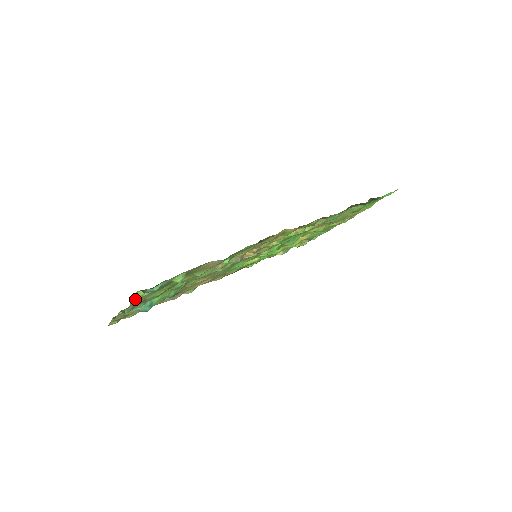
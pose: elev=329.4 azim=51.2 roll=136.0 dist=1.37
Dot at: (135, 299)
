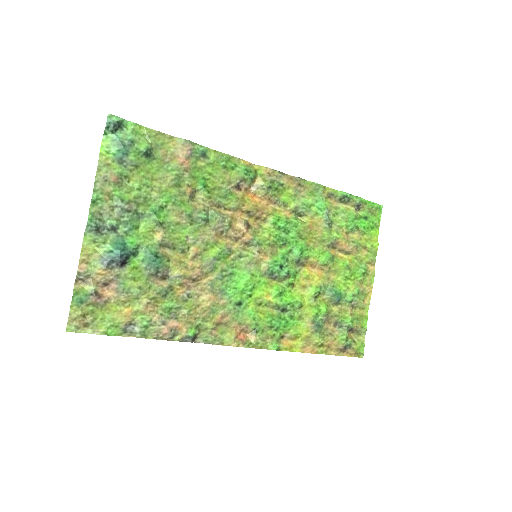
Dot at: (99, 167)
